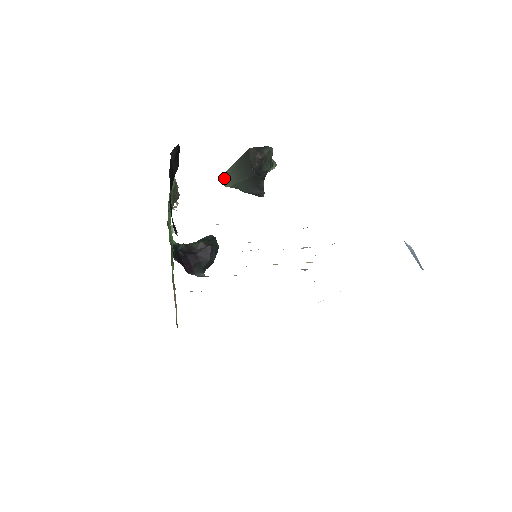
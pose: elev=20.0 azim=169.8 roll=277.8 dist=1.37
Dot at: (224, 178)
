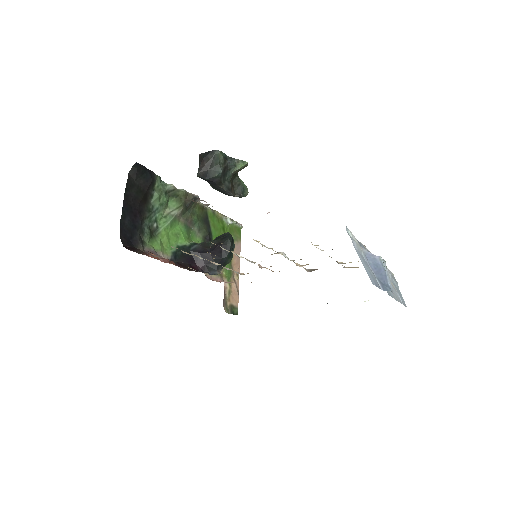
Dot at: occluded
